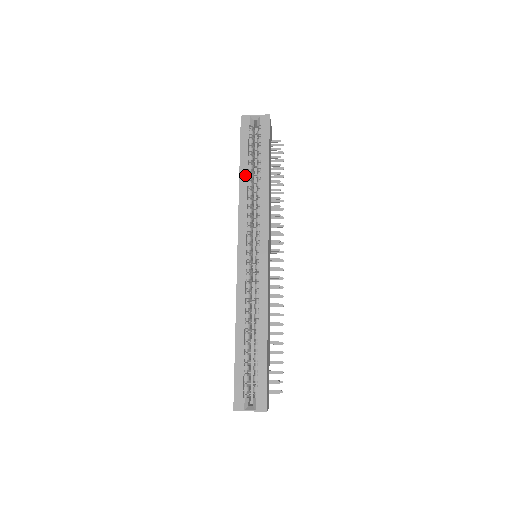
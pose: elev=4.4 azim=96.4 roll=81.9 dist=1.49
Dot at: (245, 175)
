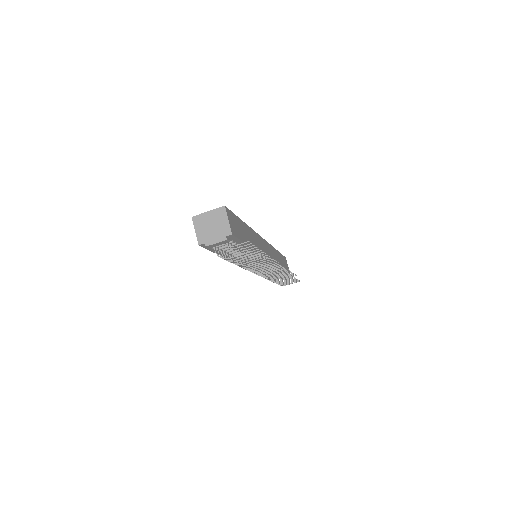
Dot at: occluded
